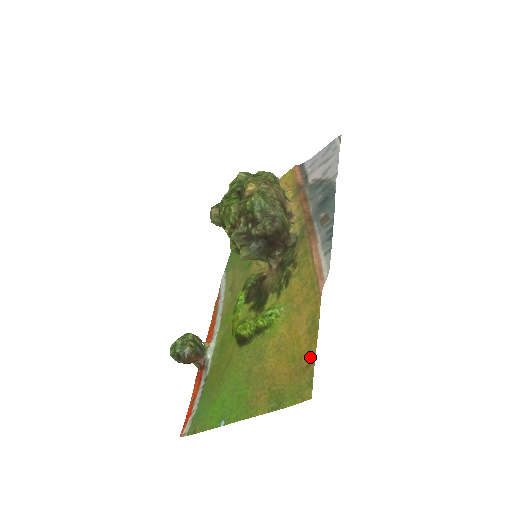
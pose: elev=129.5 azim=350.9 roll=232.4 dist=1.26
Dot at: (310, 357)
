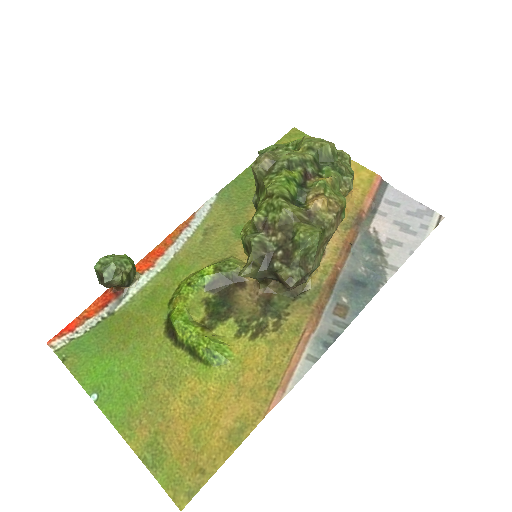
Dot at: (210, 465)
